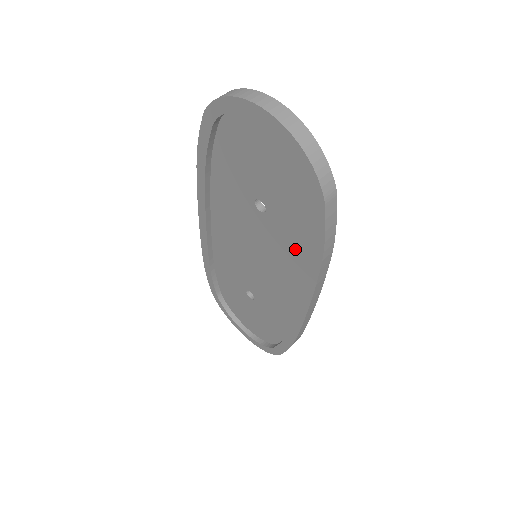
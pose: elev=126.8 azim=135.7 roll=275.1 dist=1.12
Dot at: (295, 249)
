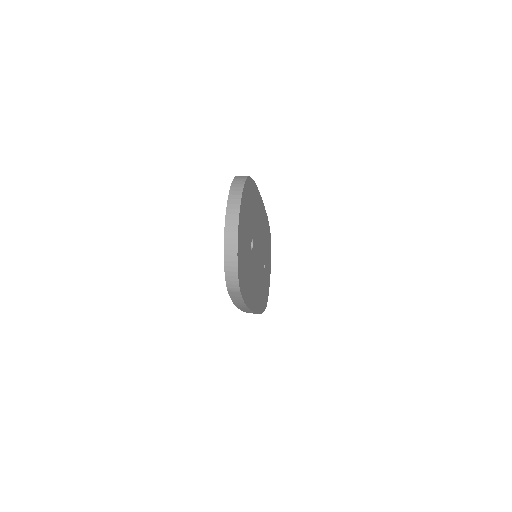
Dot at: occluded
